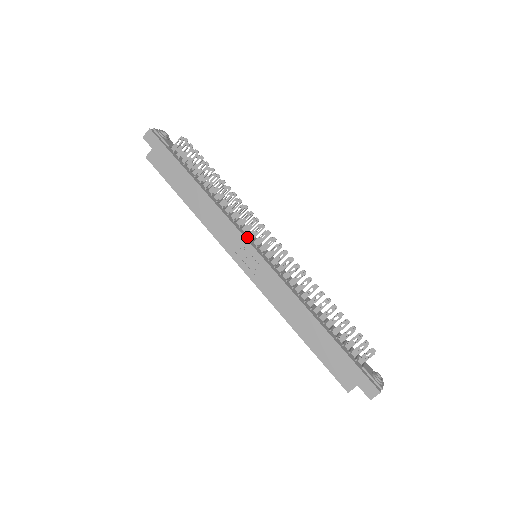
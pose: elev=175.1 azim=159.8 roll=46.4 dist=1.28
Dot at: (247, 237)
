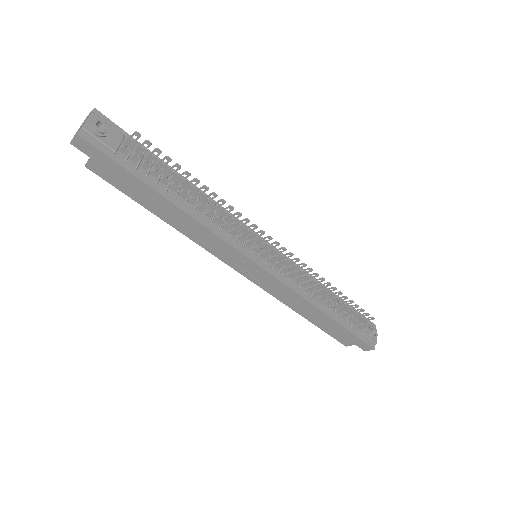
Dot at: (246, 250)
